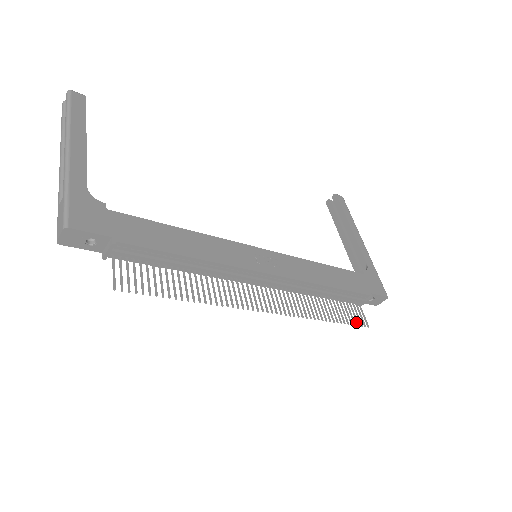
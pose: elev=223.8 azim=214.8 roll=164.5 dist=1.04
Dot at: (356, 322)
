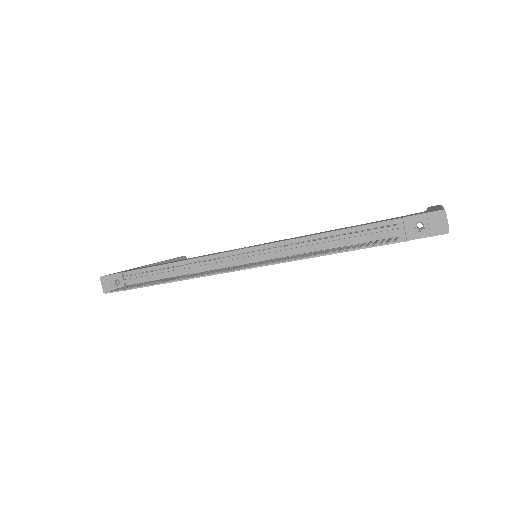
Dot at: (372, 245)
